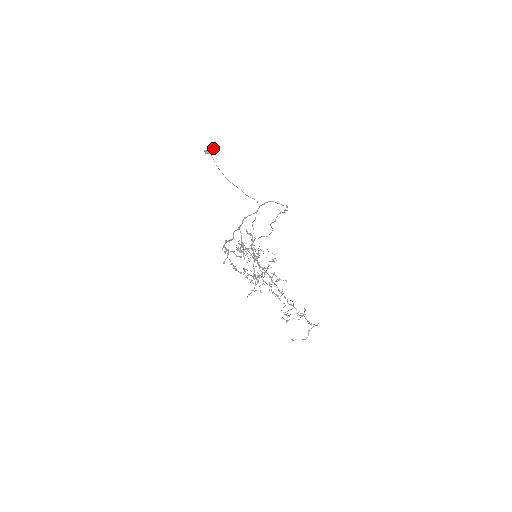
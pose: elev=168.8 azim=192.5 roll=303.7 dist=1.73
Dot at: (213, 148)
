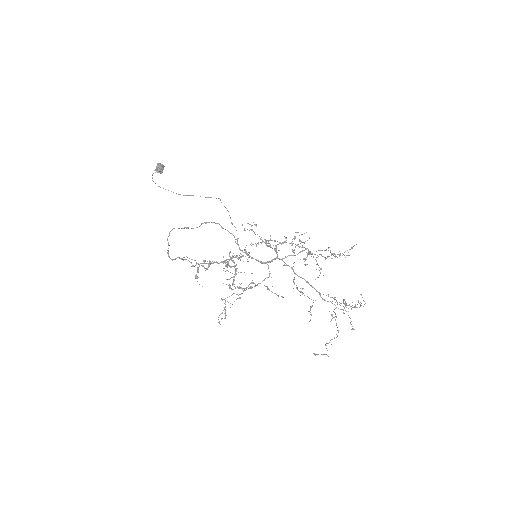
Dot at: (156, 169)
